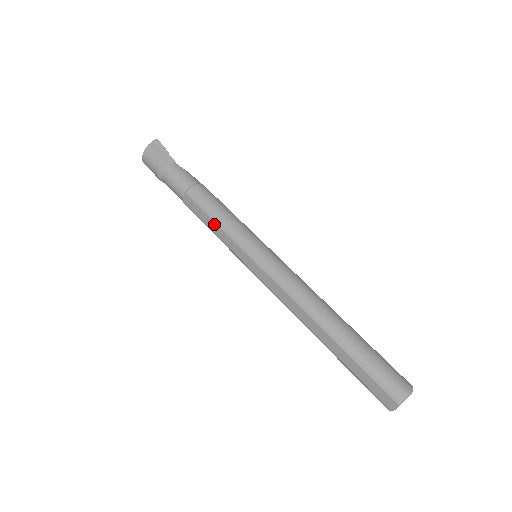
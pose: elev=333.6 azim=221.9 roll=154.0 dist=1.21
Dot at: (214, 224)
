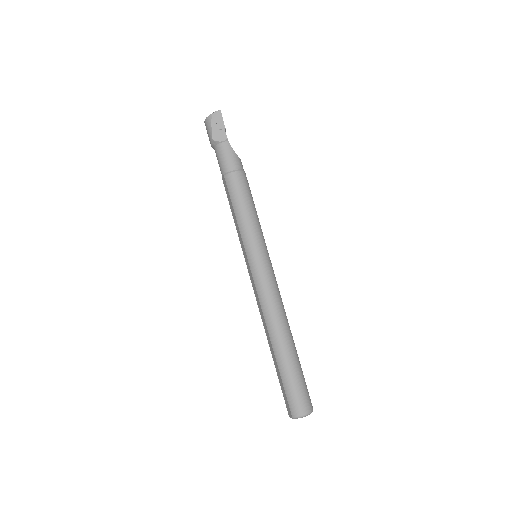
Dot at: (234, 215)
